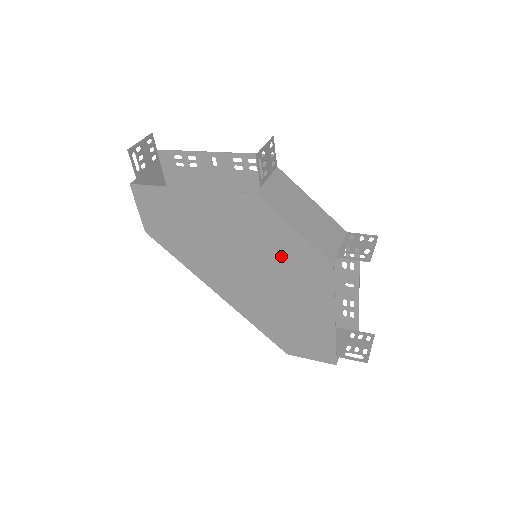
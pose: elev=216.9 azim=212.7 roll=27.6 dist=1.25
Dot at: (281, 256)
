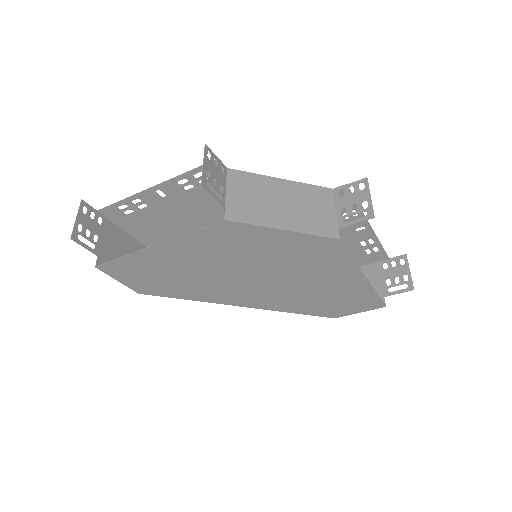
Dot at: (283, 255)
